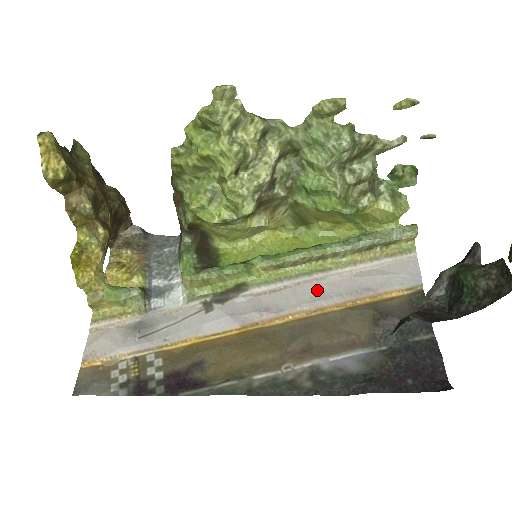
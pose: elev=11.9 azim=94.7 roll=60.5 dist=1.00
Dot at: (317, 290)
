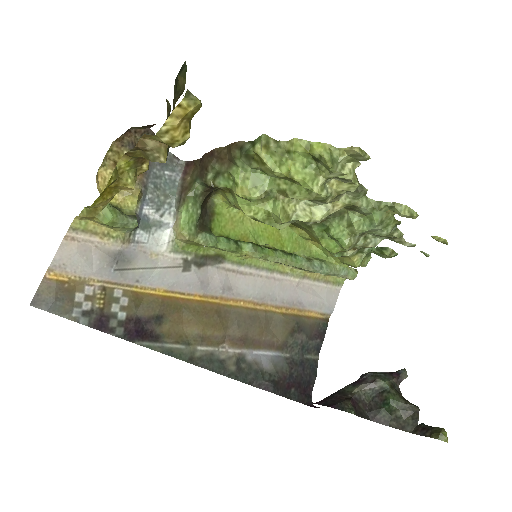
Dot at: (270, 289)
